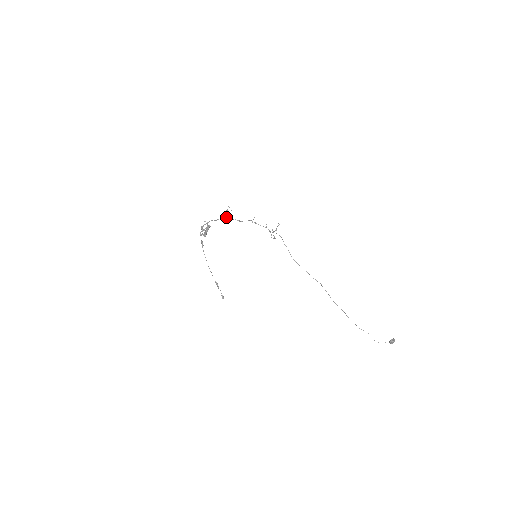
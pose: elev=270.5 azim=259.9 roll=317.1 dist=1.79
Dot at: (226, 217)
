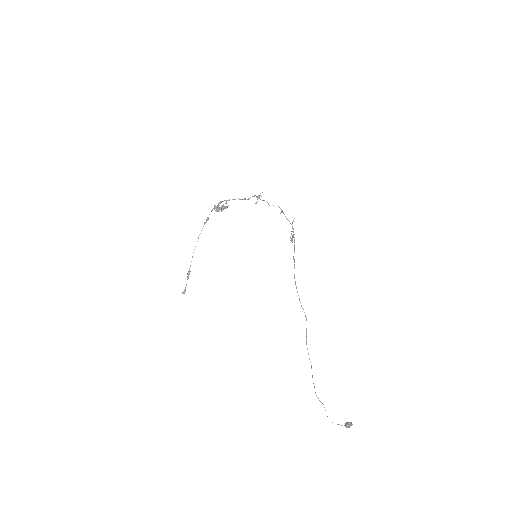
Dot at: (256, 197)
